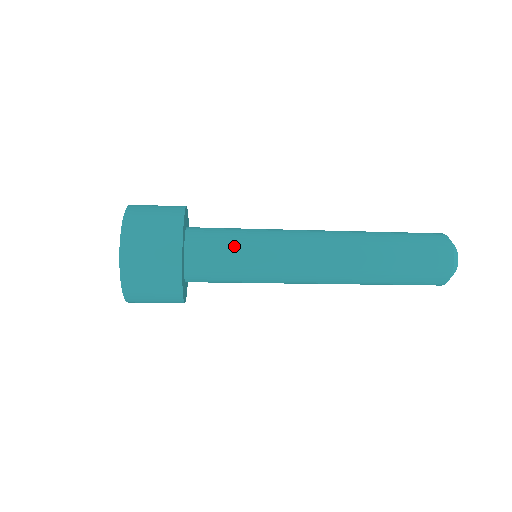
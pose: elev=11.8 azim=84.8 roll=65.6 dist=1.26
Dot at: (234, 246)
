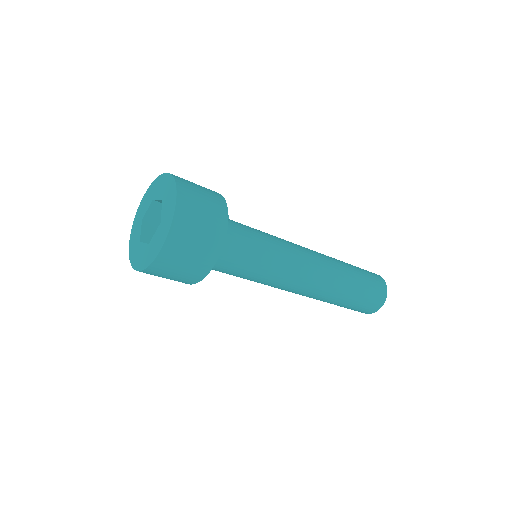
Dot at: (254, 247)
